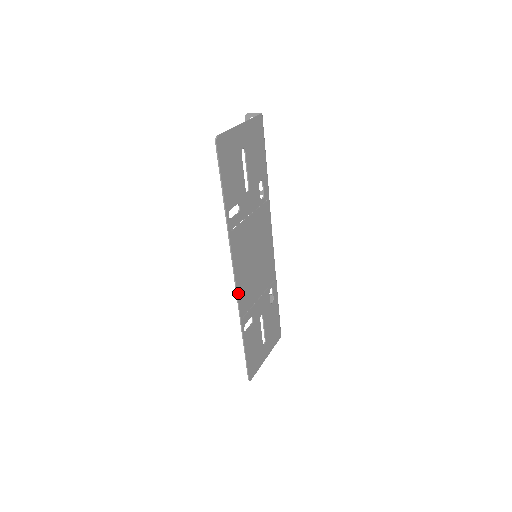
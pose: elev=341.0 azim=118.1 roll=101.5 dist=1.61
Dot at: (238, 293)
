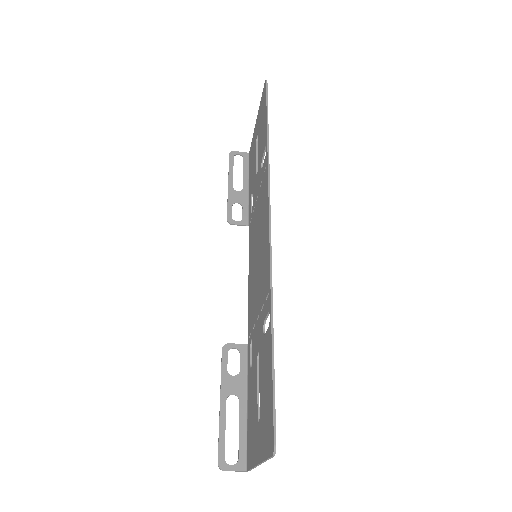
Dot at: (270, 245)
